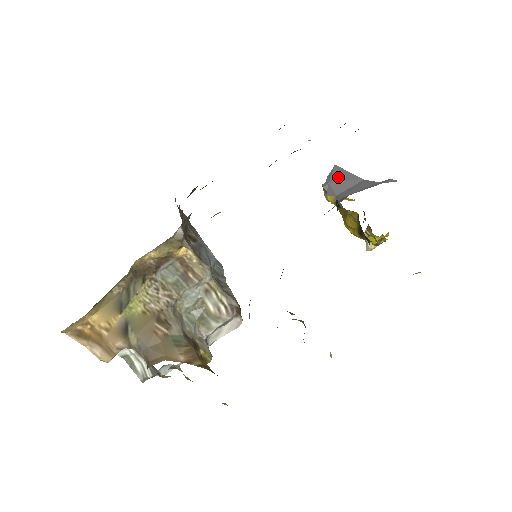
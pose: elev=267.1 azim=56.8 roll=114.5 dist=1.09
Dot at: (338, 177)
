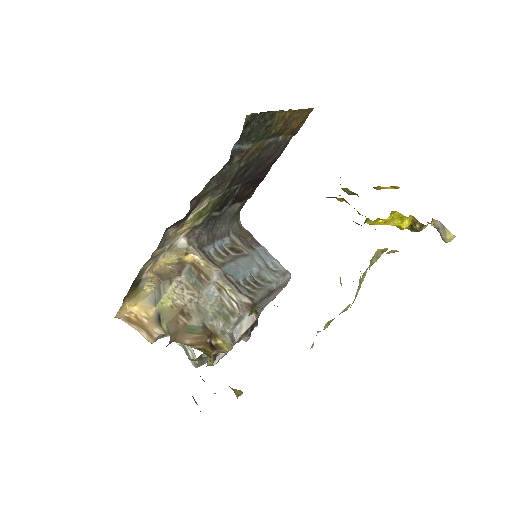
Dot at: occluded
